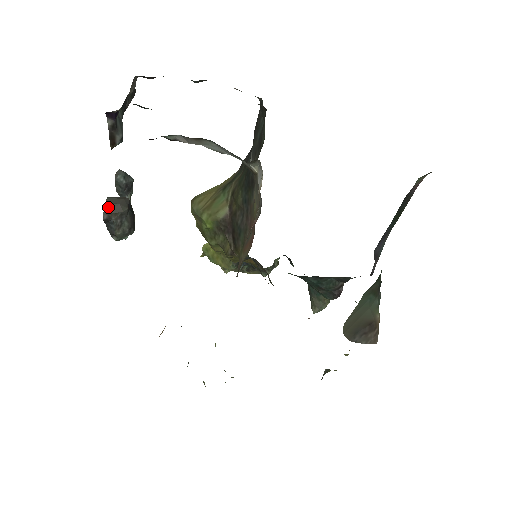
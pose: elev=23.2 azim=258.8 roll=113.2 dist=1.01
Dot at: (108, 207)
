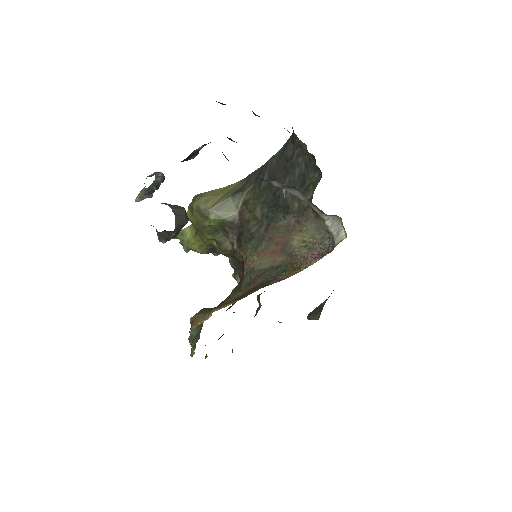
Dot at: (178, 219)
